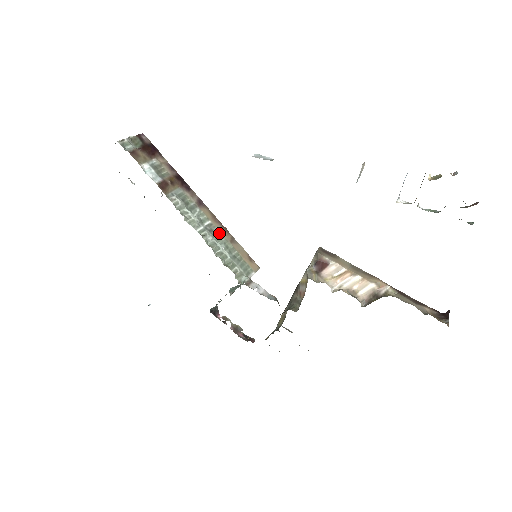
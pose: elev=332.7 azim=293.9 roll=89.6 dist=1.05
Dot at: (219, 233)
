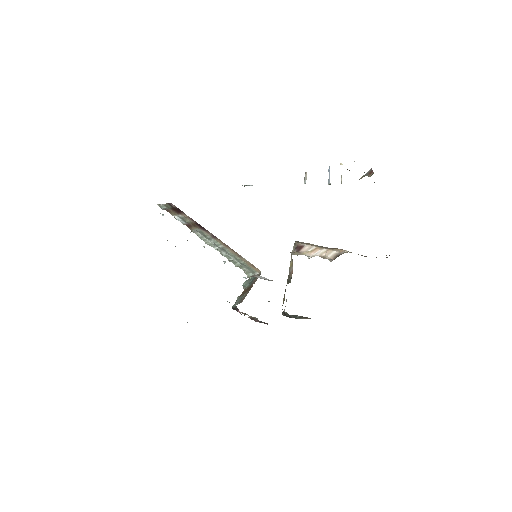
Dot at: (229, 252)
